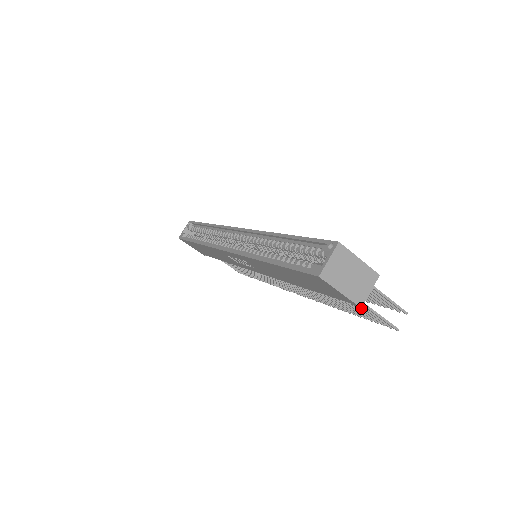
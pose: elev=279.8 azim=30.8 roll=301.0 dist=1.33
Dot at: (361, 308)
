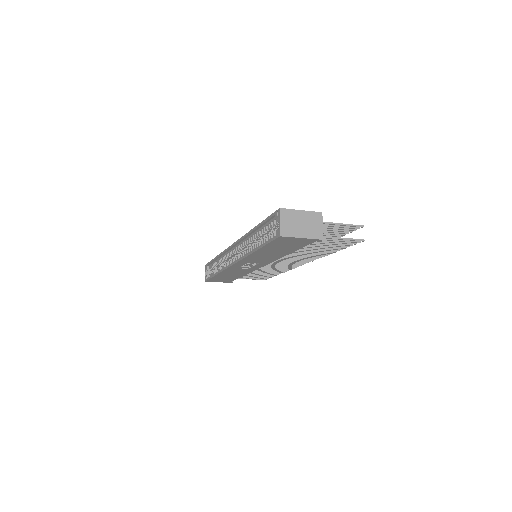
Dot at: (331, 242)
